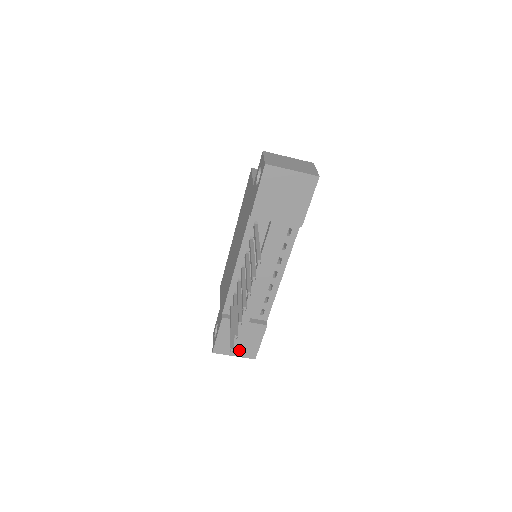
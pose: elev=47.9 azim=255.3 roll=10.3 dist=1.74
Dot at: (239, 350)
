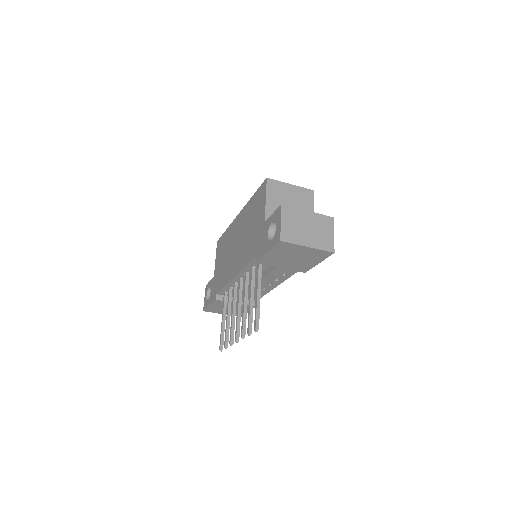
Dot at: occluded
